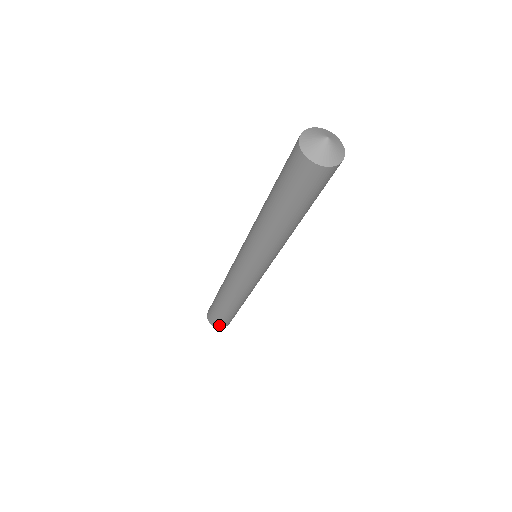
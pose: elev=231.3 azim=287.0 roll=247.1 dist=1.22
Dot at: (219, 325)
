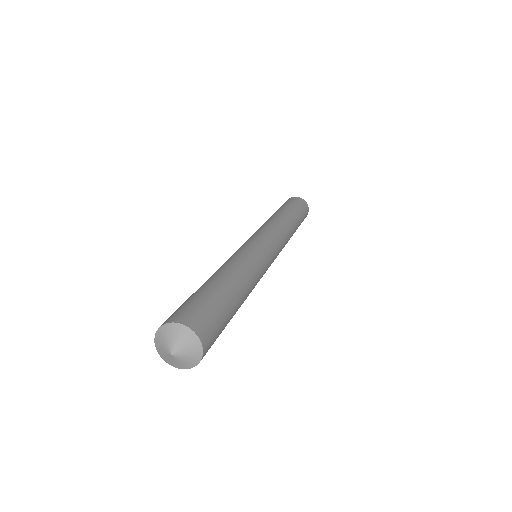
Dot at: occluded
